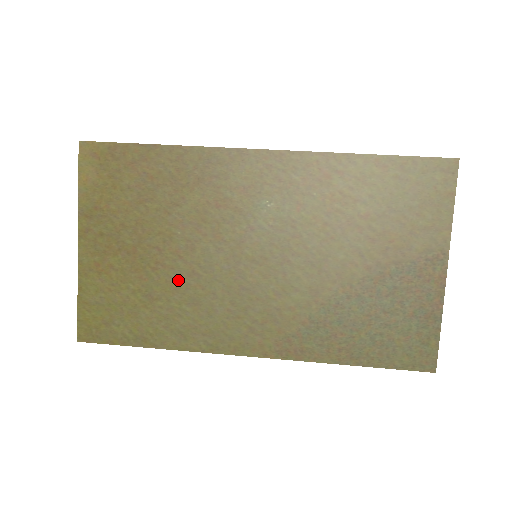
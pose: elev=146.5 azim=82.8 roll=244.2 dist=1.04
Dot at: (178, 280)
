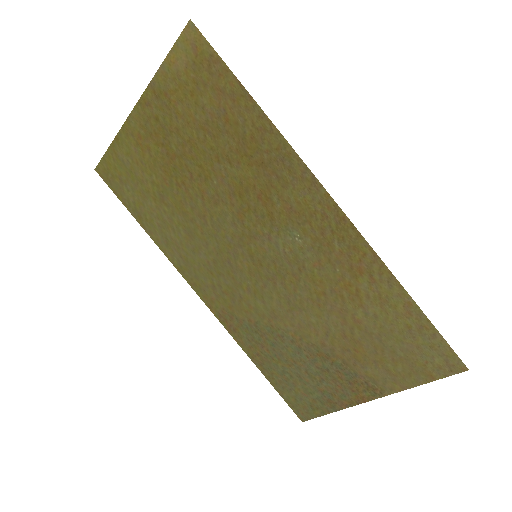
Dot at: (189, 209)
